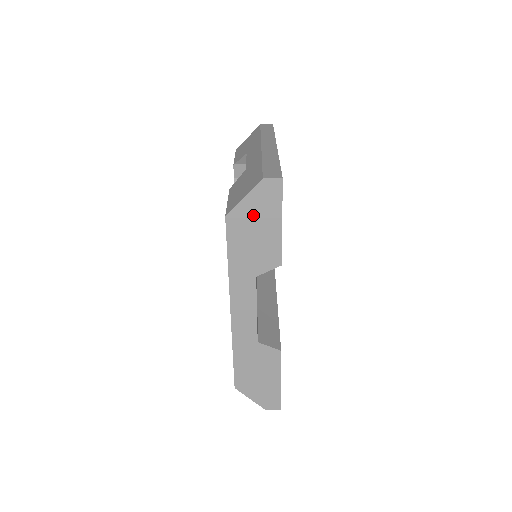
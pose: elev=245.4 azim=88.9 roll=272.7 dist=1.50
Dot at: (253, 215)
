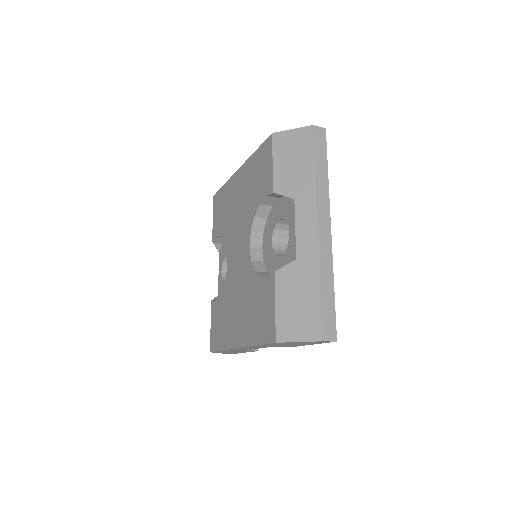
Dot at: (297, 343)
